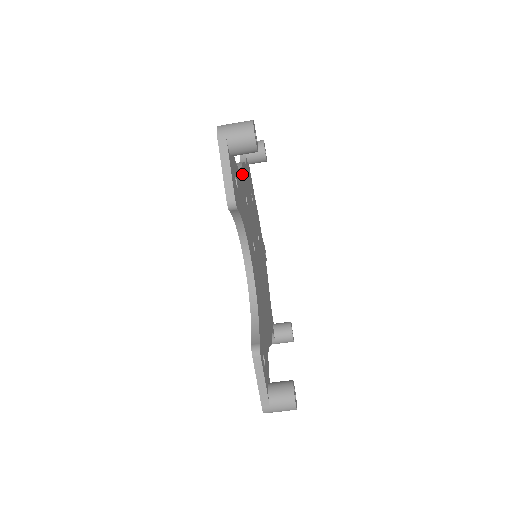
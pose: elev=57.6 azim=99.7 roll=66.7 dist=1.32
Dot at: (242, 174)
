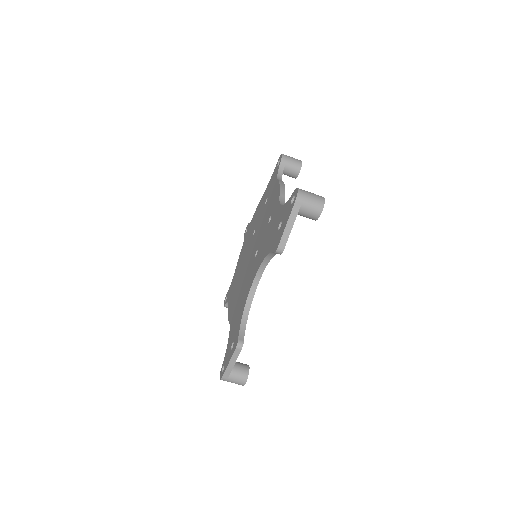
Dot at: occluded
